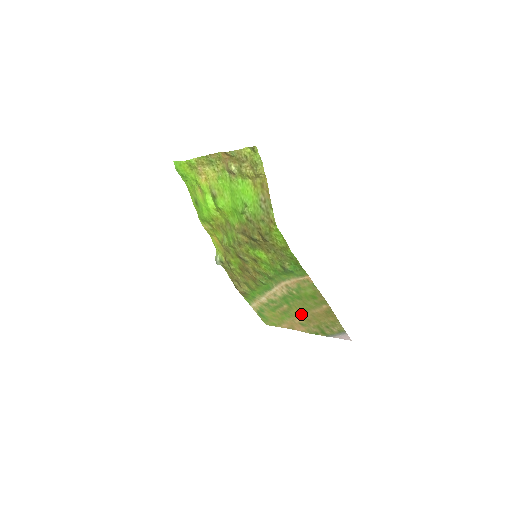
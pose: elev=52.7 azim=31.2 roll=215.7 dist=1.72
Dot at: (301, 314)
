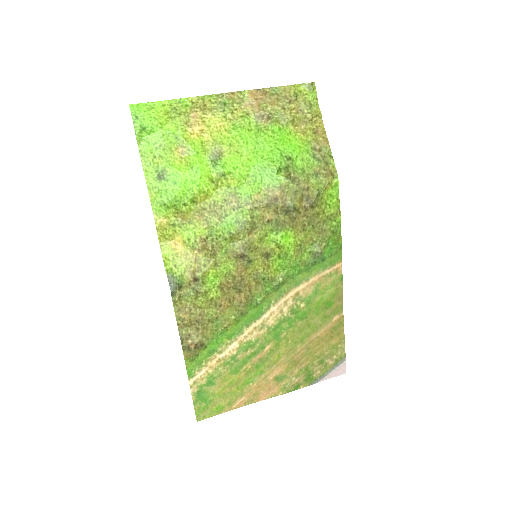
Dot at: (288, 354)
